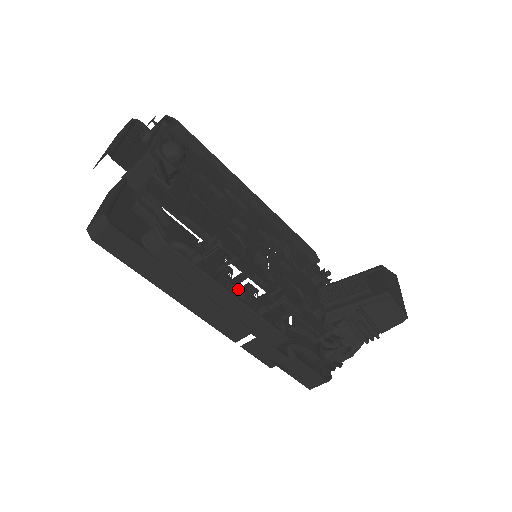
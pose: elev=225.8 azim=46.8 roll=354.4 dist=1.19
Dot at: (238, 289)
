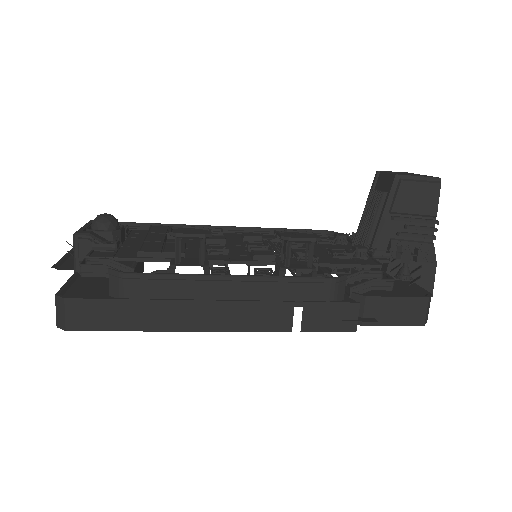
Dot at: occluded
